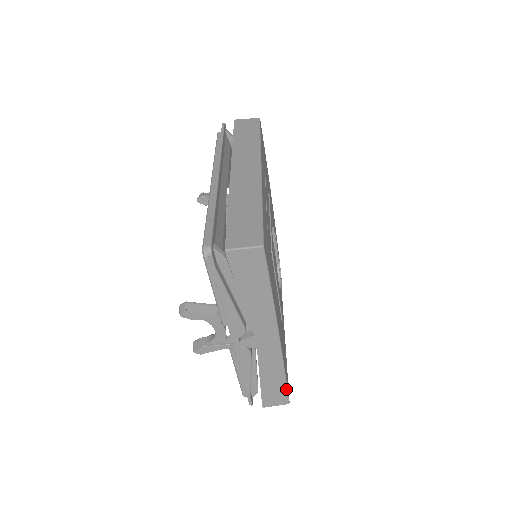
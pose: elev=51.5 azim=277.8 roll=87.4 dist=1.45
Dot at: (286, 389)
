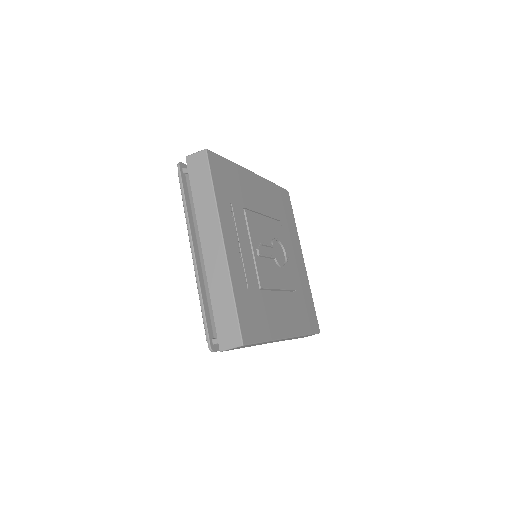
Dot at: (312, 334)
